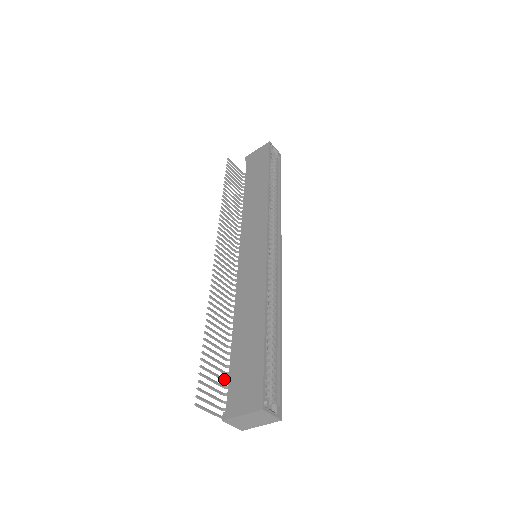
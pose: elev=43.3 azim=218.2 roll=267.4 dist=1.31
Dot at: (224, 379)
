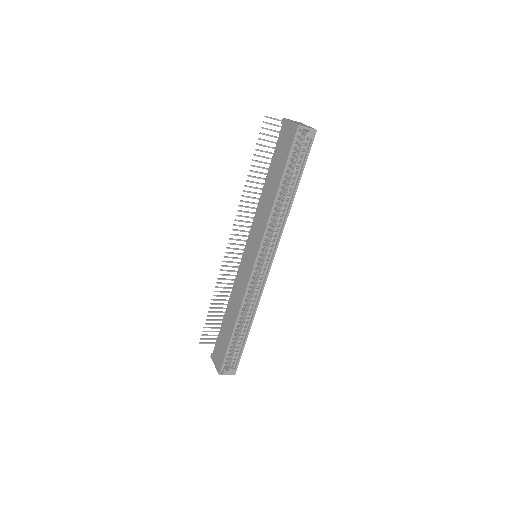
Dot at: occluded
